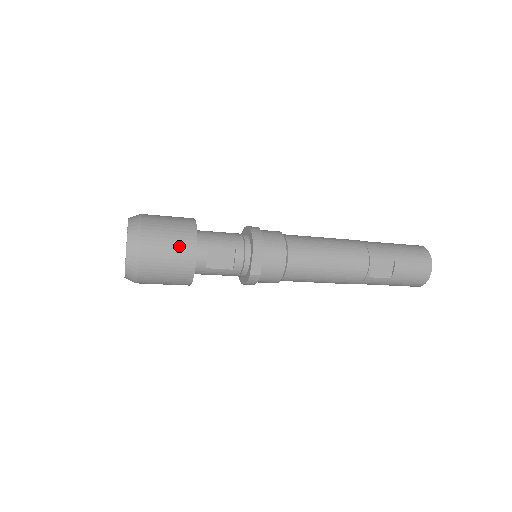
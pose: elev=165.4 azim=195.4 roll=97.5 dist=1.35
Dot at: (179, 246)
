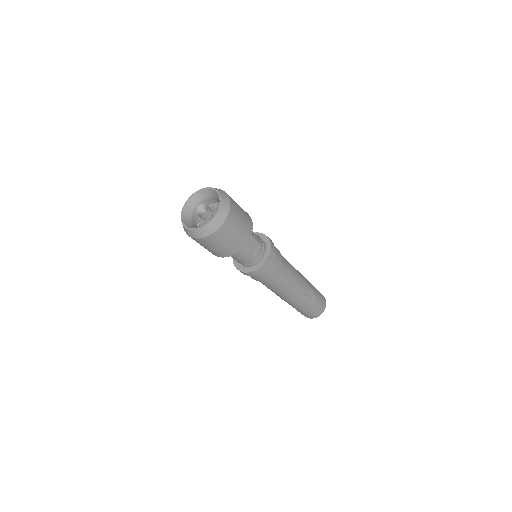
Dot at: (245, 225)
